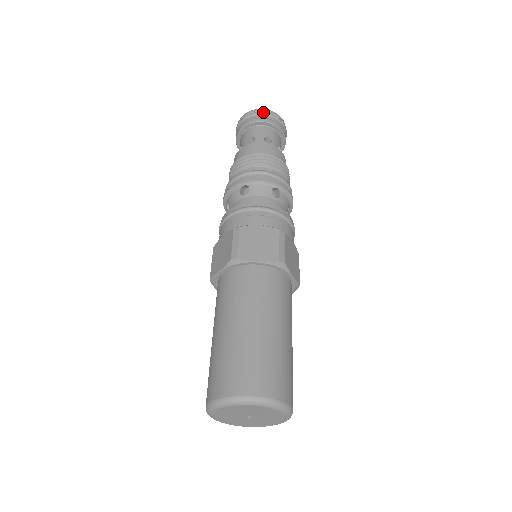
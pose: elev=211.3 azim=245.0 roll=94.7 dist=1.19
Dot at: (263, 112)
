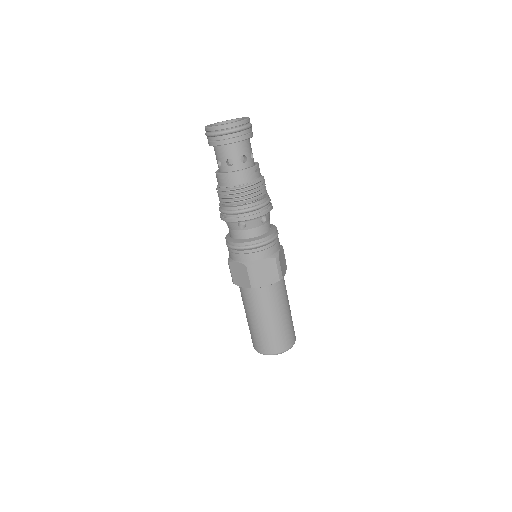
Dot at: (233, 130)
